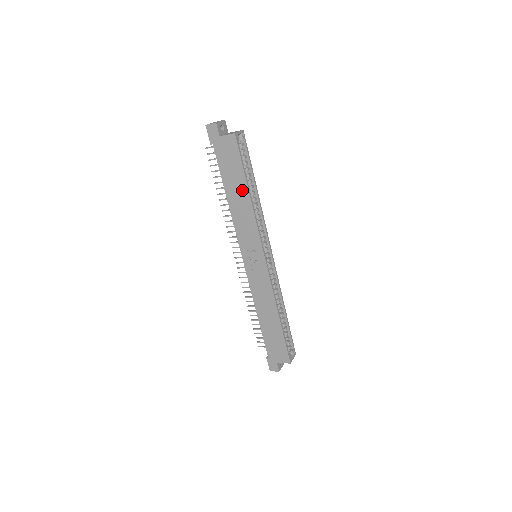
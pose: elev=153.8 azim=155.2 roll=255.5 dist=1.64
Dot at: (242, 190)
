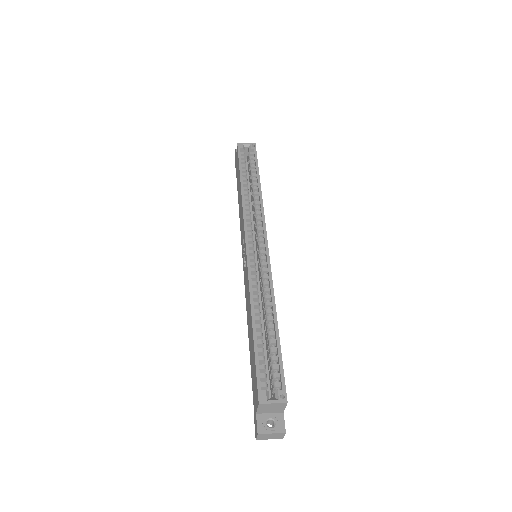
Dot at: occluded
